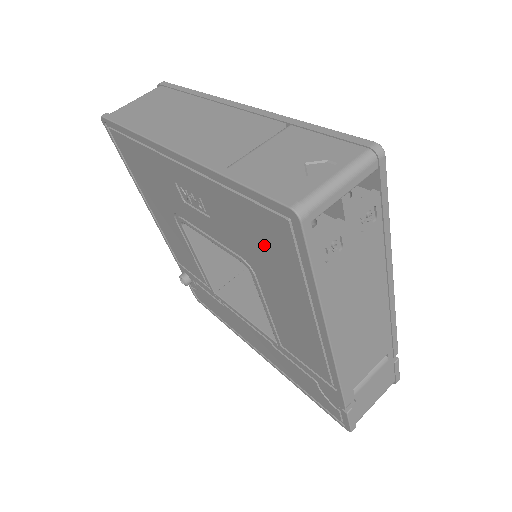
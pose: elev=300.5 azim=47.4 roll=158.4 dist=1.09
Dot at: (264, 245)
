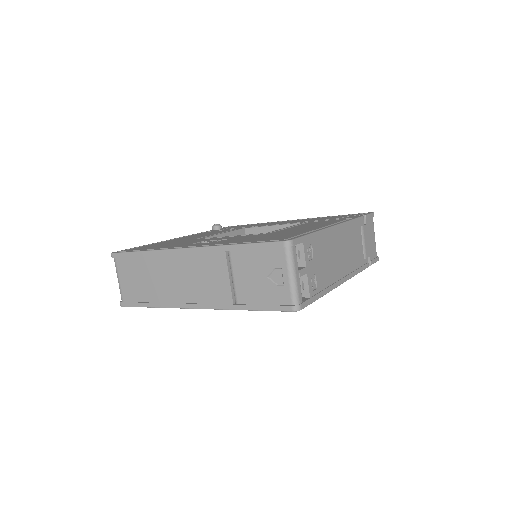
Dot at: occluded
